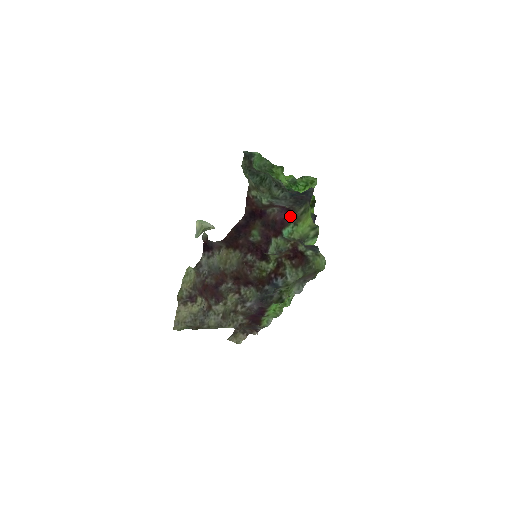
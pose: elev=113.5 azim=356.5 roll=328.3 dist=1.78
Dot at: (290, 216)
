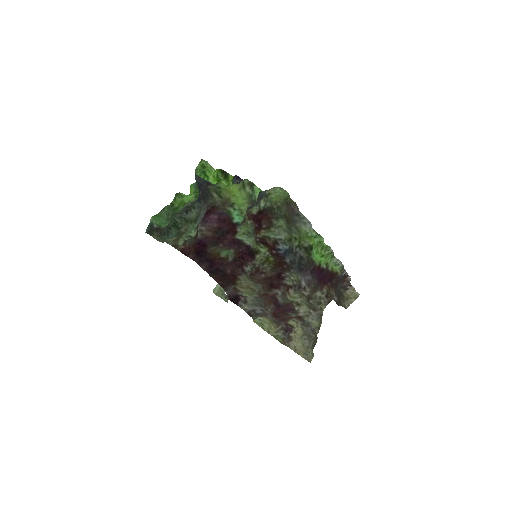
Dot at: (217, 211)
